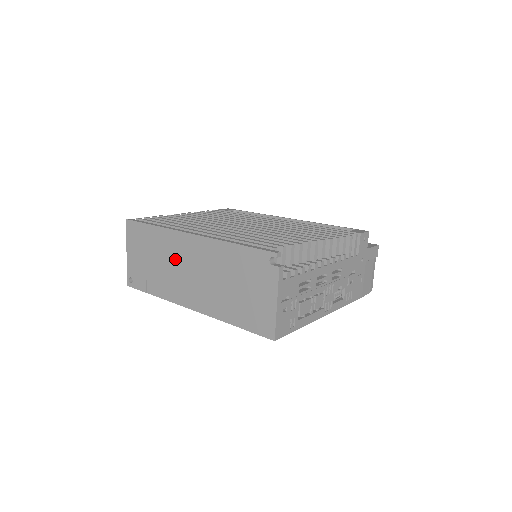
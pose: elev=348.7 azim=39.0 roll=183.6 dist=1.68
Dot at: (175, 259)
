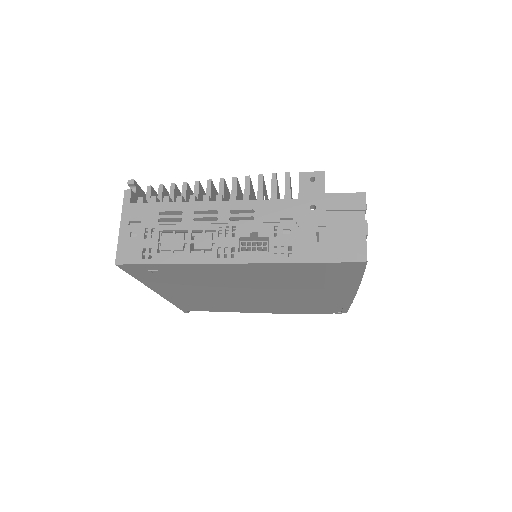
Dot at: occluded
